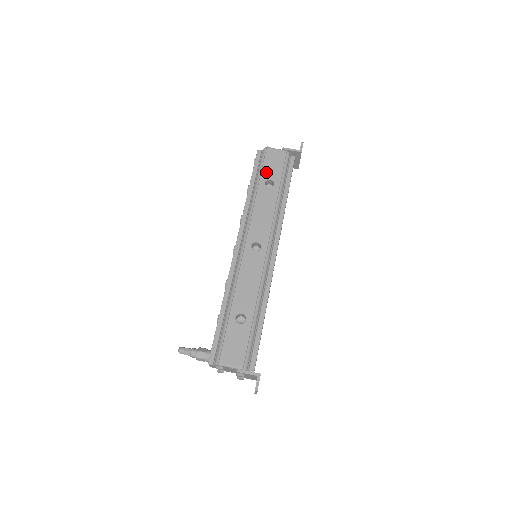
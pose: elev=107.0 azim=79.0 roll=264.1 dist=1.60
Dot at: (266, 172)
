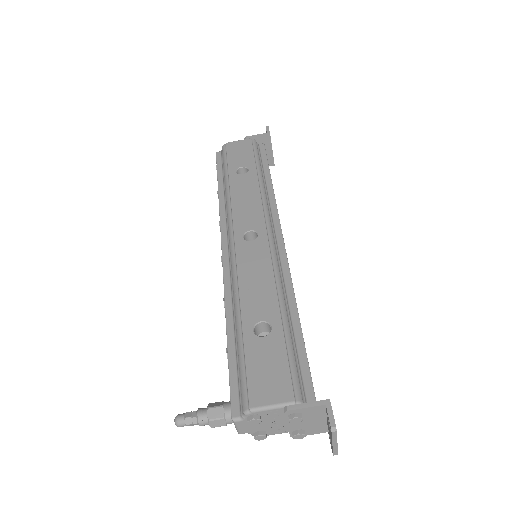
Dot at: (233, 163)
